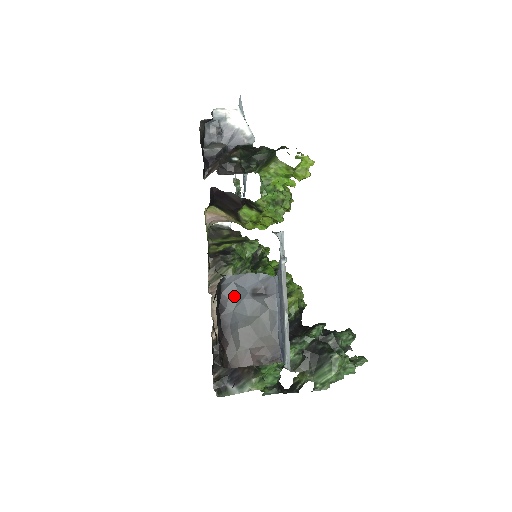
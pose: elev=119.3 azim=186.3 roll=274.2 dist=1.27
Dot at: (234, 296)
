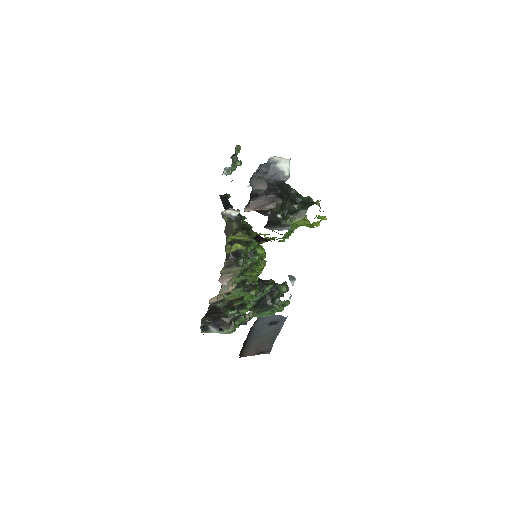
Dot at: (259, 326)
